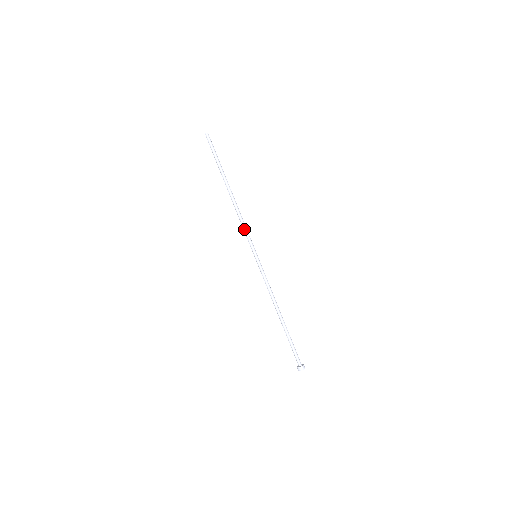
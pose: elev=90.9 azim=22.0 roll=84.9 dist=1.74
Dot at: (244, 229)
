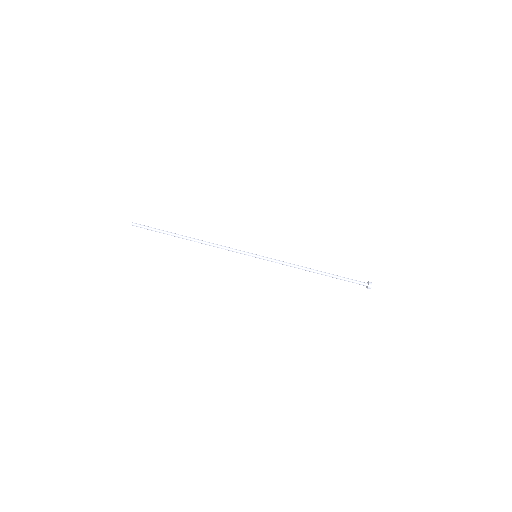
Dot at: (228, 250)
